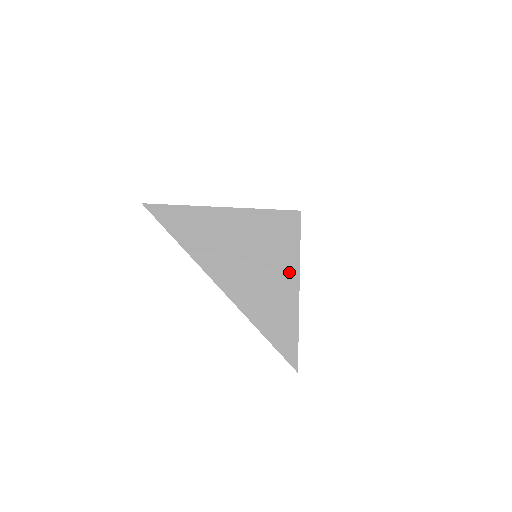
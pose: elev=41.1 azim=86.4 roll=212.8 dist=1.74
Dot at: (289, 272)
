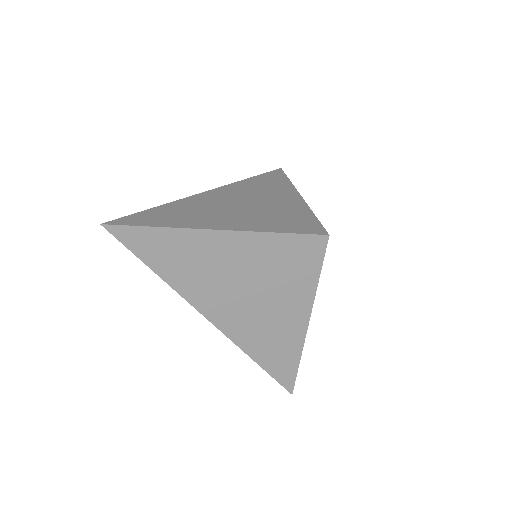
Dot at: (300, 306)
